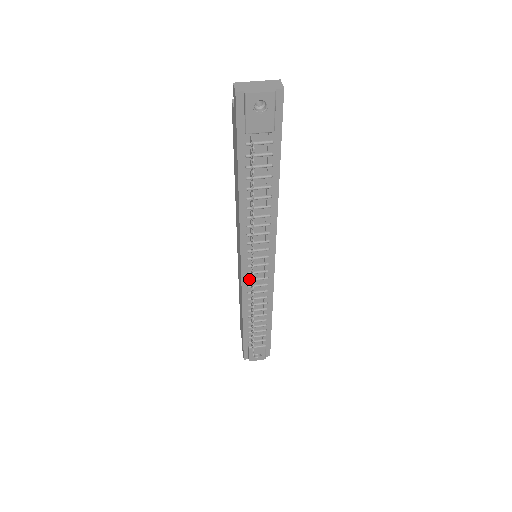
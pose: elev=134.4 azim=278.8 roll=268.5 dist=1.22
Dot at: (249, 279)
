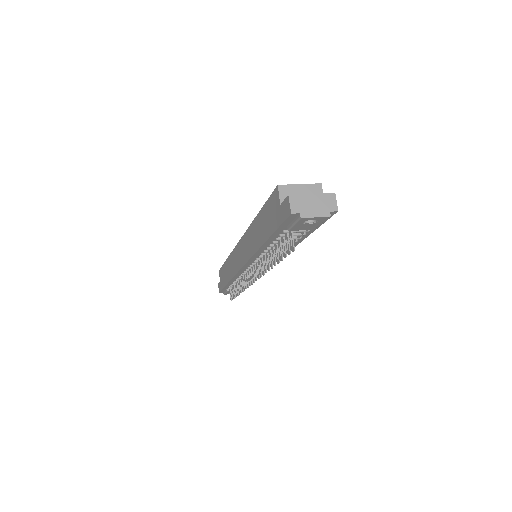
Dot at: (246, 272)
